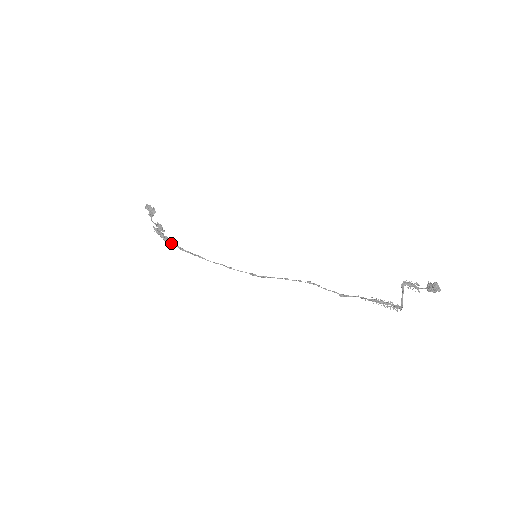
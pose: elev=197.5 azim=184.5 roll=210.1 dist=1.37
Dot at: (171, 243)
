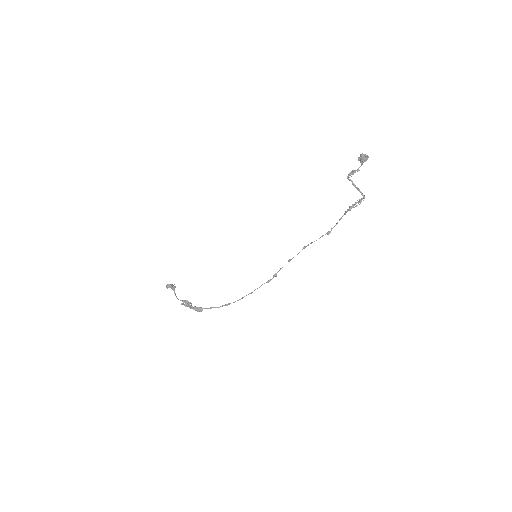
Dot at: (200, 309)
